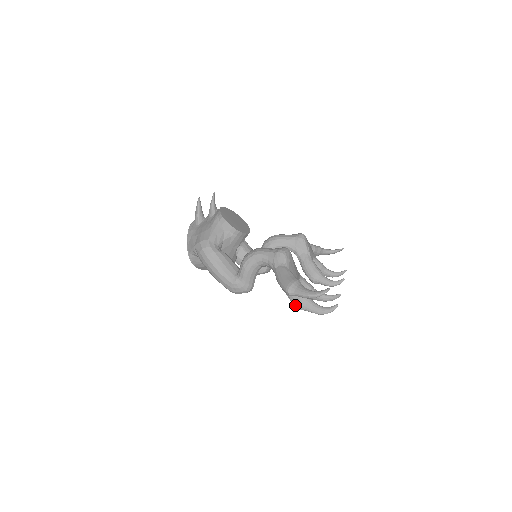
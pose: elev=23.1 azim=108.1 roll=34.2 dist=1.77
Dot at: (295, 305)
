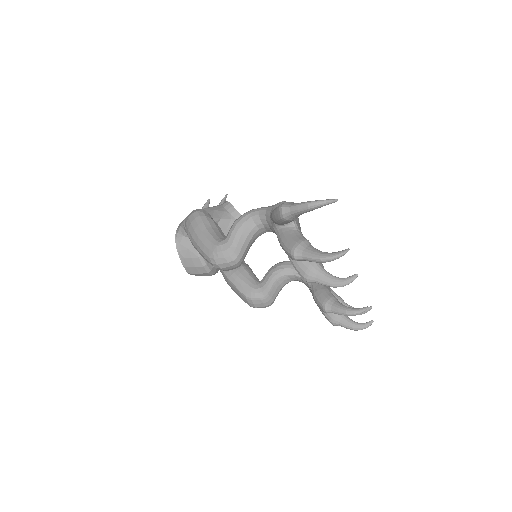
Dot at: (289, 250)
